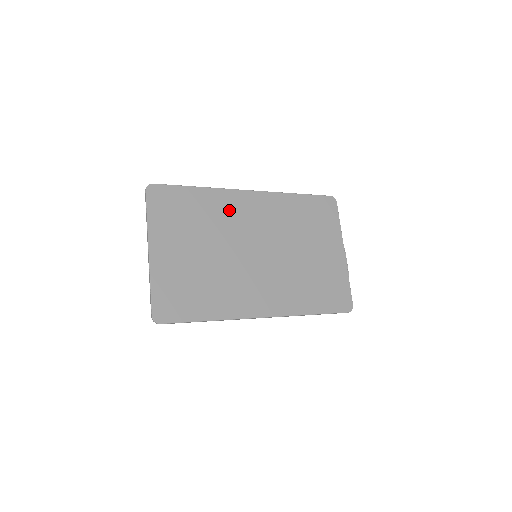
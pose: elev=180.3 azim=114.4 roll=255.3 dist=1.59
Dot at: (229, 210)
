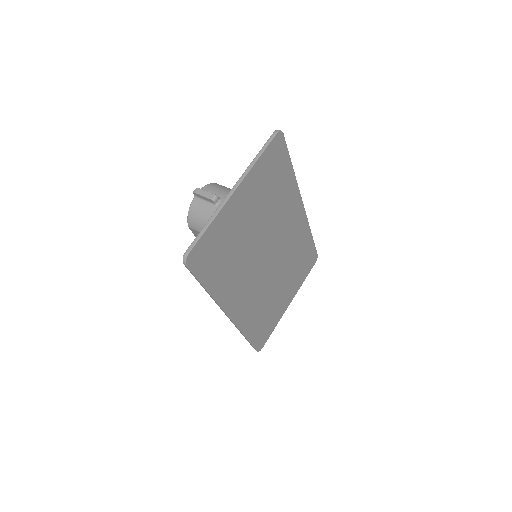
Dot at: (287, 209)
